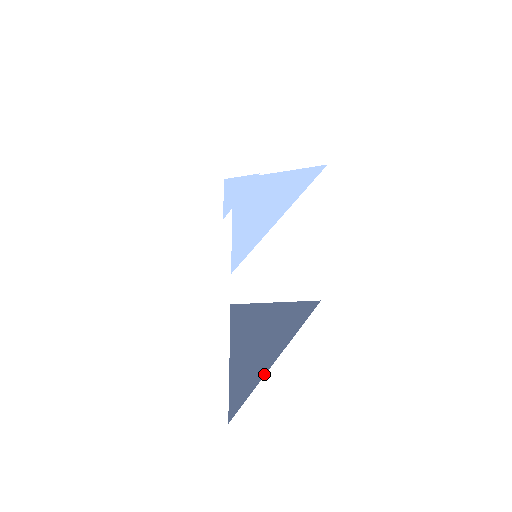
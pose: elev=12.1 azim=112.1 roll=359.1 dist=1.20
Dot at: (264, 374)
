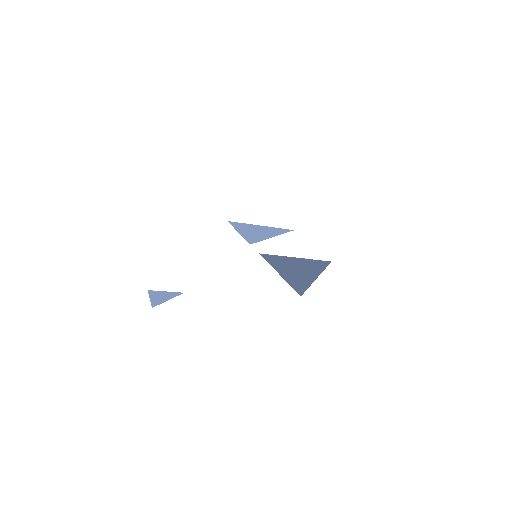
Dot at: (314, 279)
